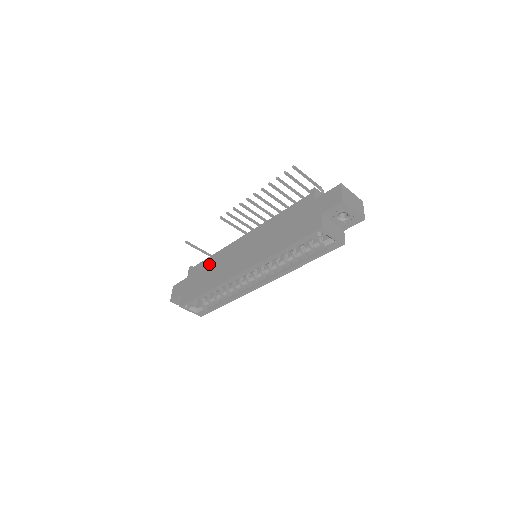
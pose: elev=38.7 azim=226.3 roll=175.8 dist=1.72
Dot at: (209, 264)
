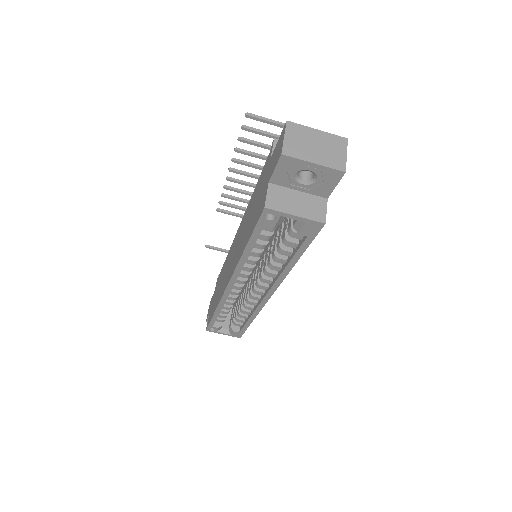
Dot at: (222, 273)
